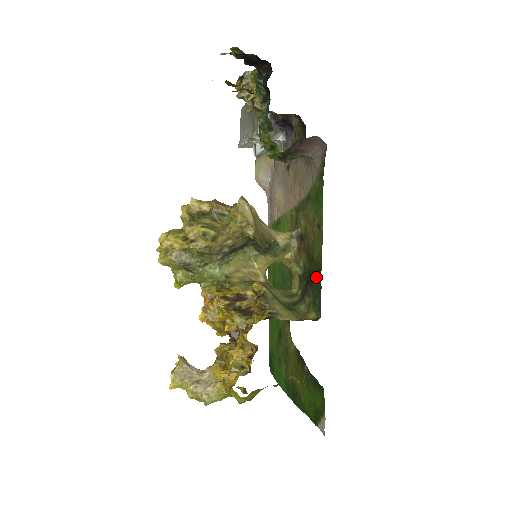
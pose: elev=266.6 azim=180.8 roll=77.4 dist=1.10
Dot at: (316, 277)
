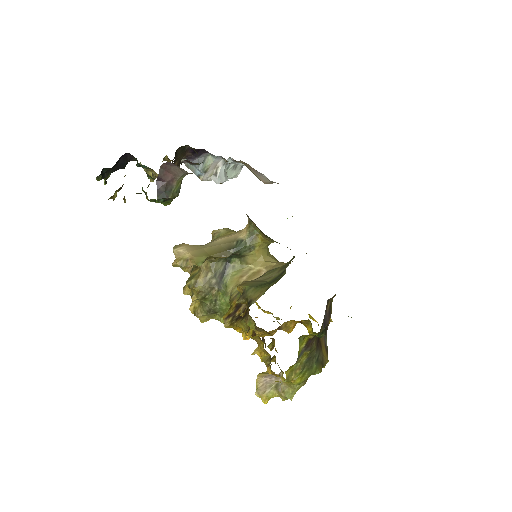
Dot at: occluded
